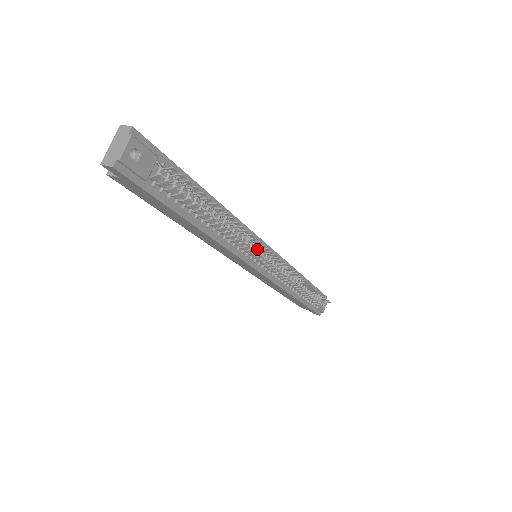
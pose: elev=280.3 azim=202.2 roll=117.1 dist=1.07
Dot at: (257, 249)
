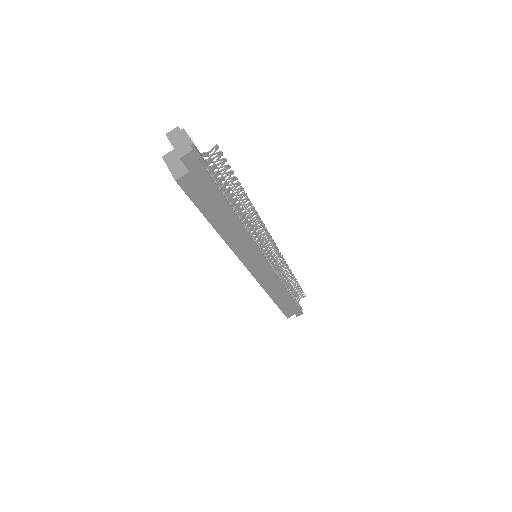
Dot at: occluded
